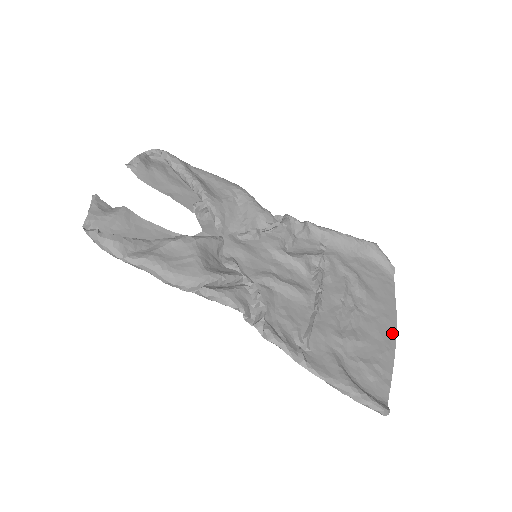
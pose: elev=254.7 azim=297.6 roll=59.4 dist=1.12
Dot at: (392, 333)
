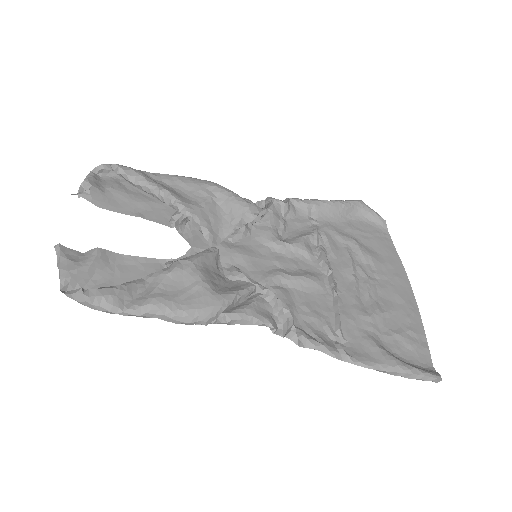
Dot at: (409, 291)
